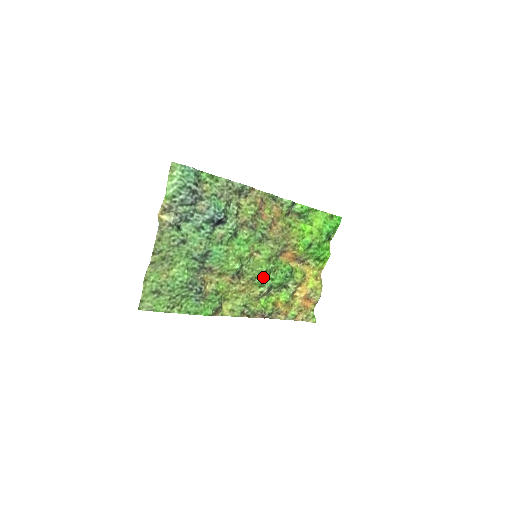
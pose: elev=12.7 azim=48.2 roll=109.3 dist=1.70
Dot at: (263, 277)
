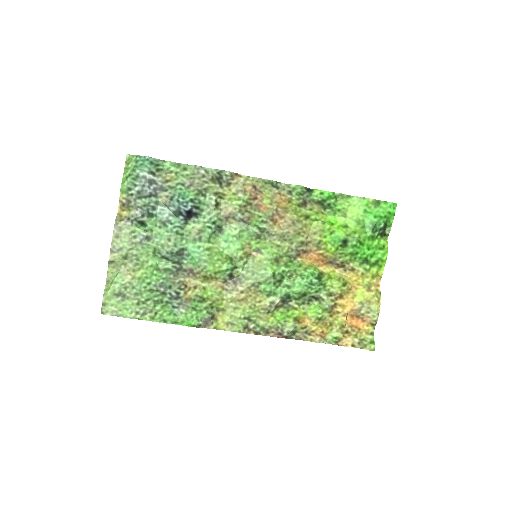
Dot at: (270, 283)
